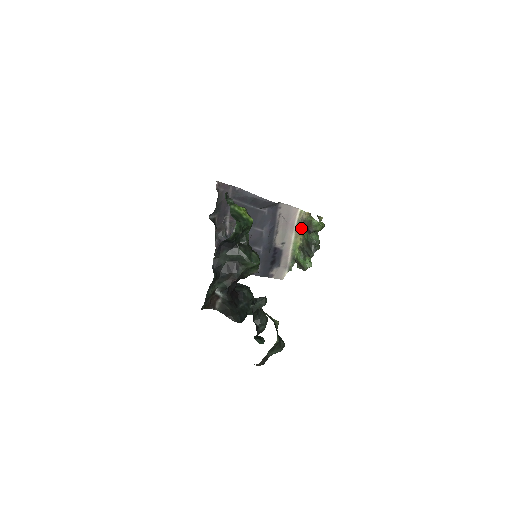
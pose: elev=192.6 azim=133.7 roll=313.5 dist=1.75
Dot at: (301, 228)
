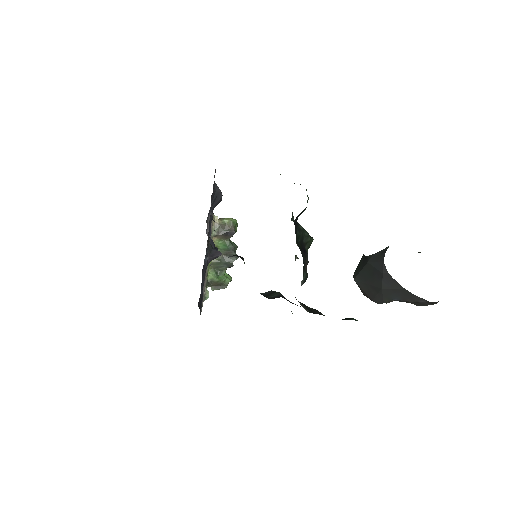
Dot at: (213, 238)
